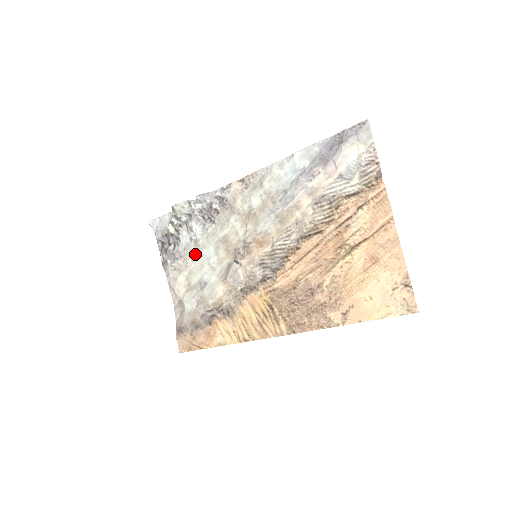
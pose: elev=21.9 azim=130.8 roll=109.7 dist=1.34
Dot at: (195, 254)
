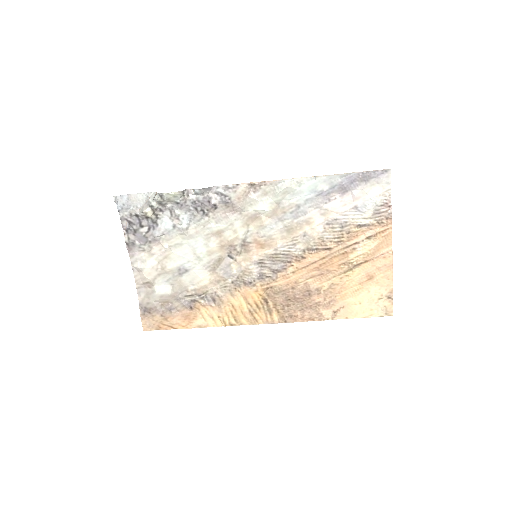
Dot at: (176, 241)
